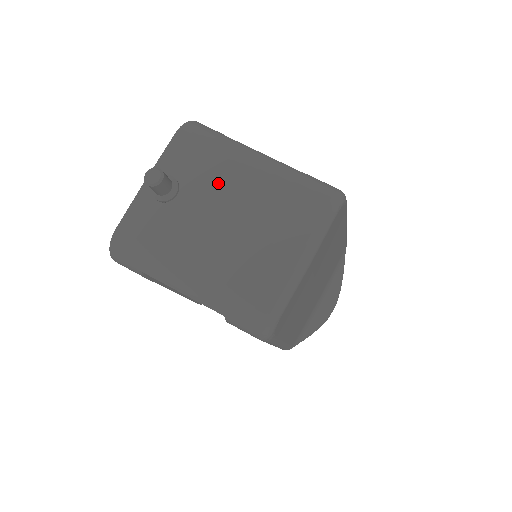
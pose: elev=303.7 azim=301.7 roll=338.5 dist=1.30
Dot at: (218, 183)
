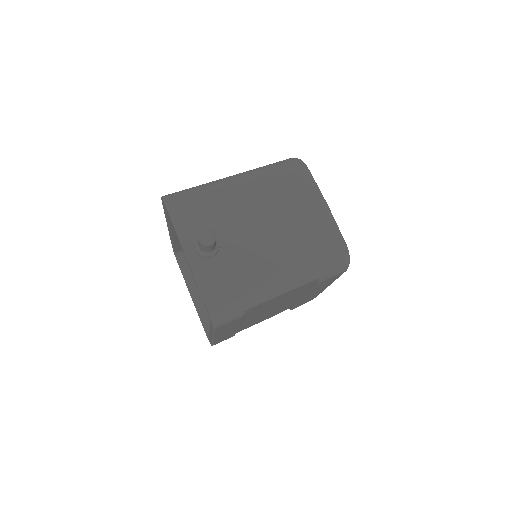
Dot at: (233, 212)
